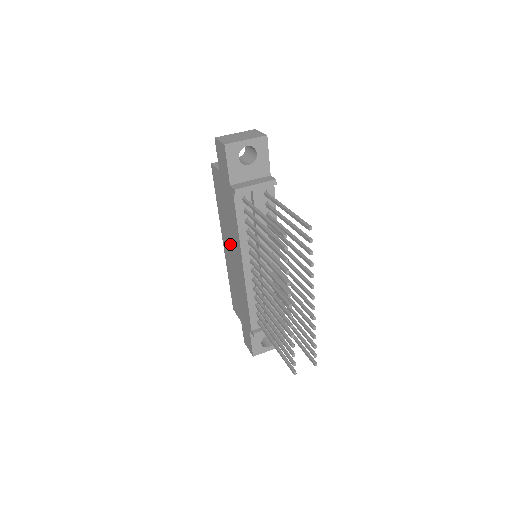
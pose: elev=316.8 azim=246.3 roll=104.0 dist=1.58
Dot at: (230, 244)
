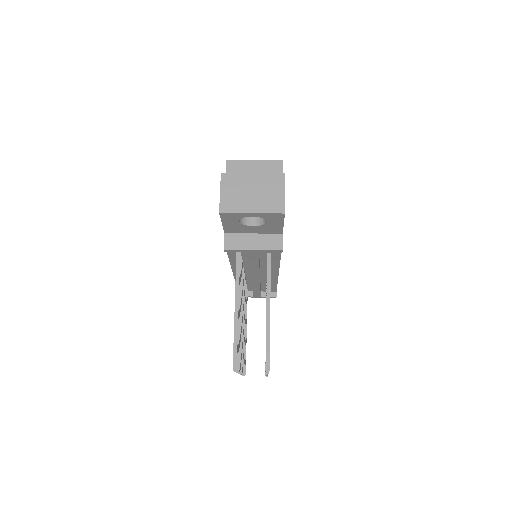
Dot at: occluded
